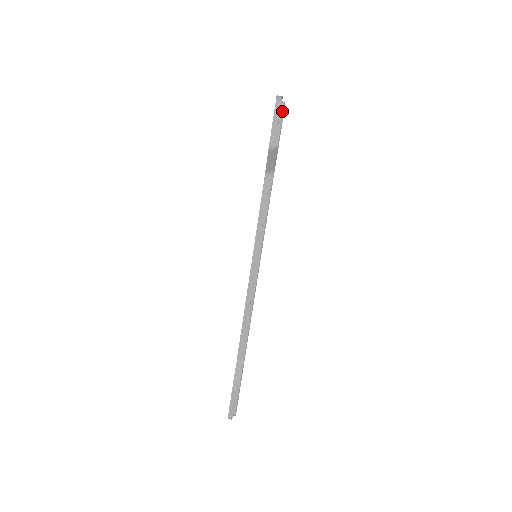
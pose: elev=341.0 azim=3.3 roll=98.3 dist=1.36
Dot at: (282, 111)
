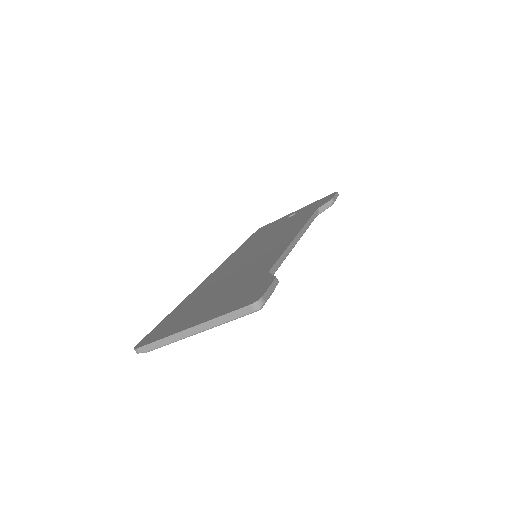
Dot at: occluded
